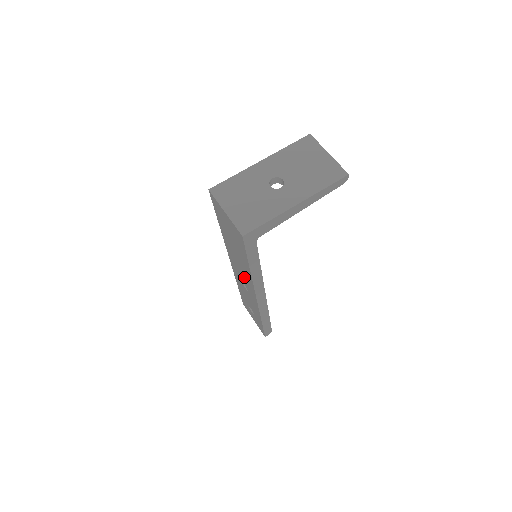
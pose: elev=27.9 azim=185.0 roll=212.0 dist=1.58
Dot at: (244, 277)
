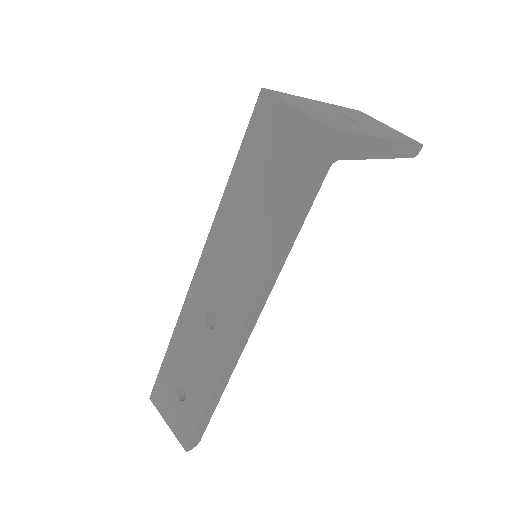
Dot at: (232, 285)
